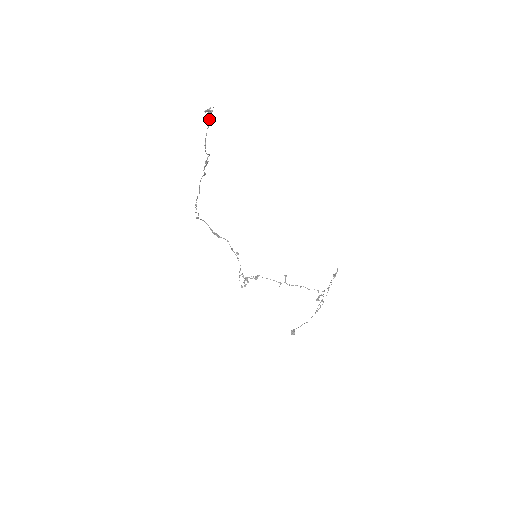
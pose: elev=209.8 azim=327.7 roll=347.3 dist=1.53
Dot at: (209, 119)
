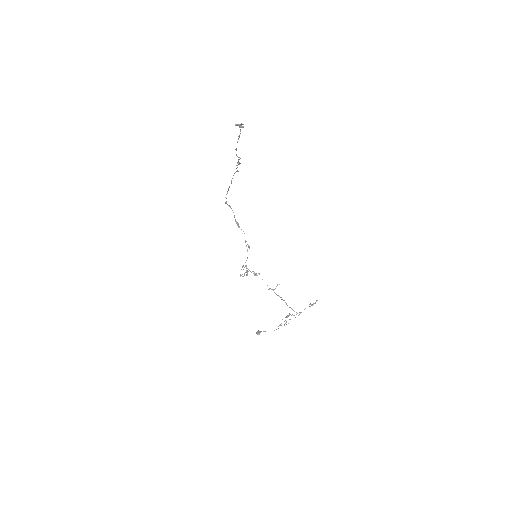
Dot at: (240, 131)
